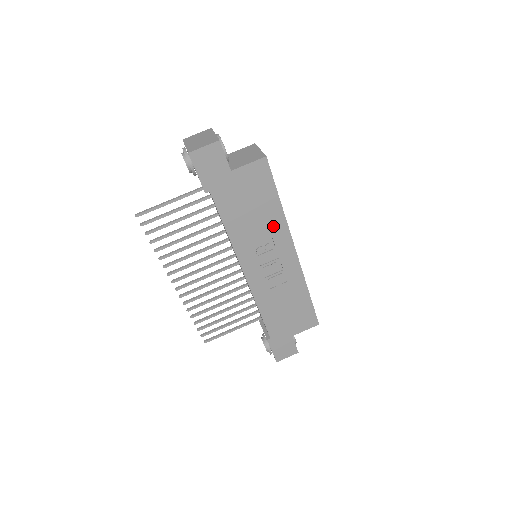
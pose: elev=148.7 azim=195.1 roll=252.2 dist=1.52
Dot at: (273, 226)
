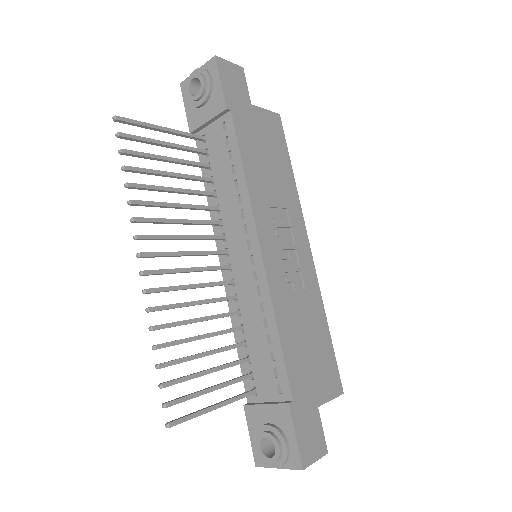
Dot at: (288, 197)
